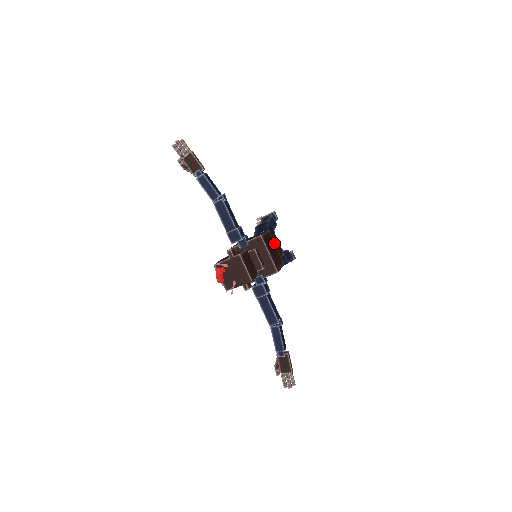
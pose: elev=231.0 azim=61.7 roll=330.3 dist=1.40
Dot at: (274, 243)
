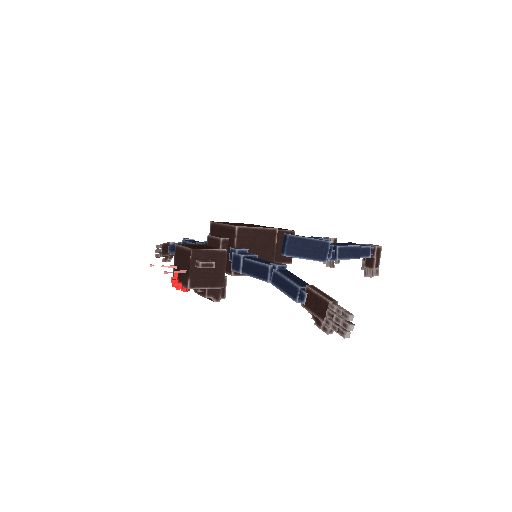
Dot at: occluded
